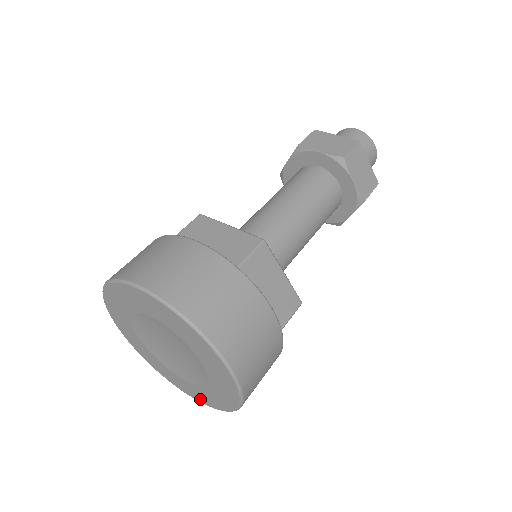
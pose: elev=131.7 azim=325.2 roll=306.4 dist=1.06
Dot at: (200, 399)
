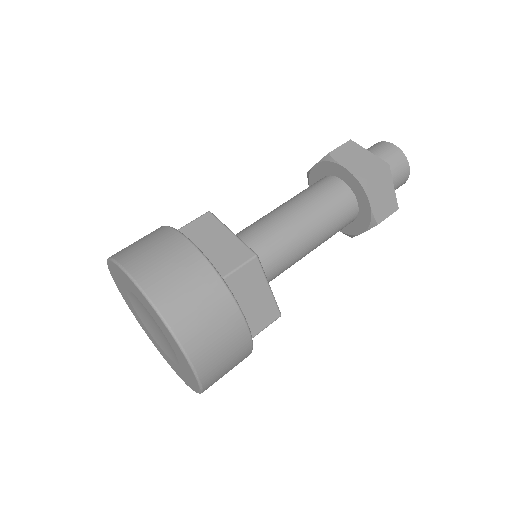
Dot at: (175, 370)
